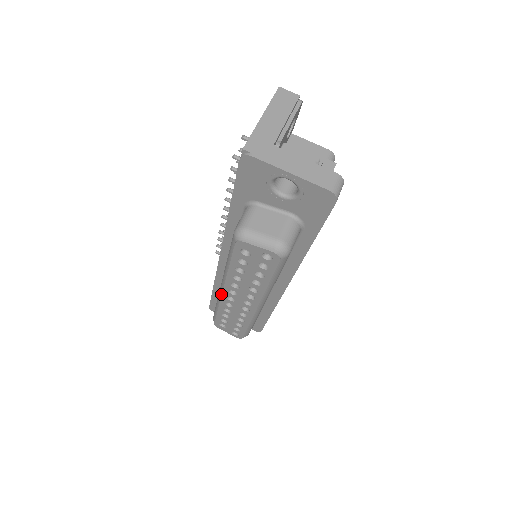
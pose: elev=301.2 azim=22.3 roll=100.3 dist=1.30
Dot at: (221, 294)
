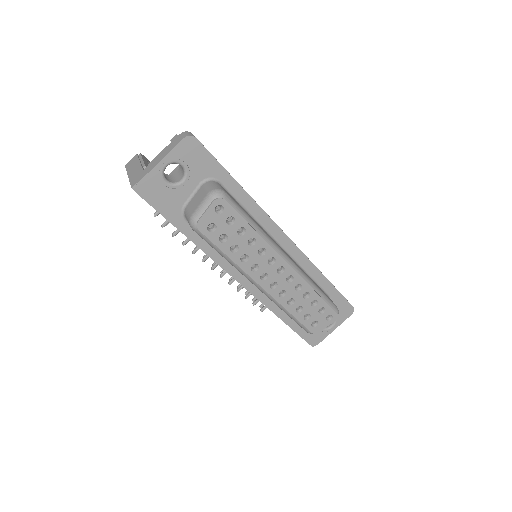
Dot at: (267, 294)
